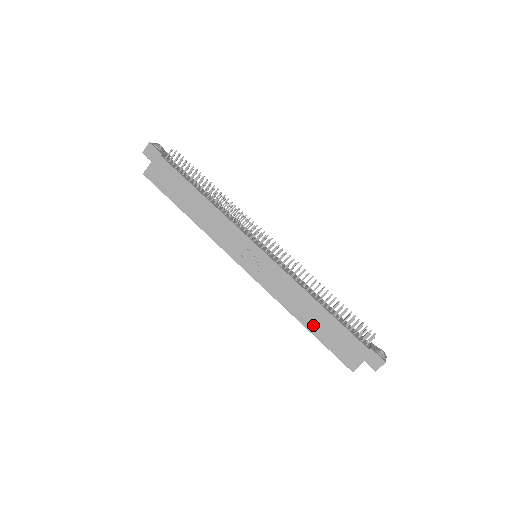
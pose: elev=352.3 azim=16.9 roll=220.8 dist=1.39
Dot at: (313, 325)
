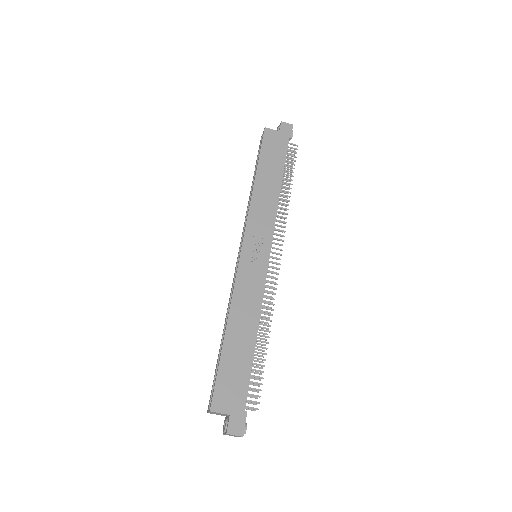
Dot at: (232, 342)
